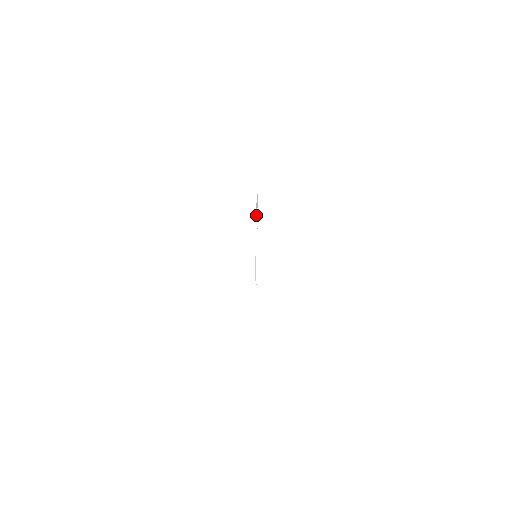
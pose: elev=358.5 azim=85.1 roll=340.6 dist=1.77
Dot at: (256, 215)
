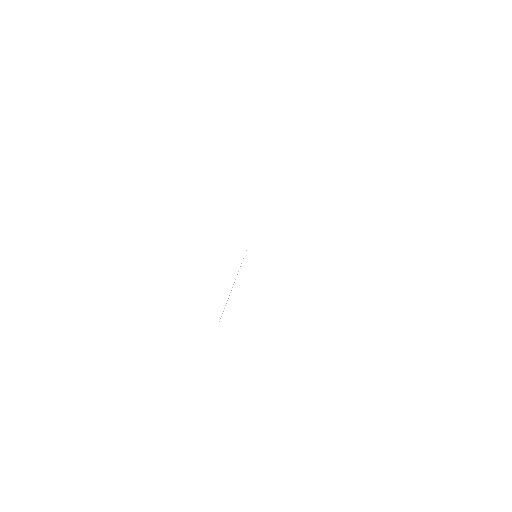
Dot at: occluded
